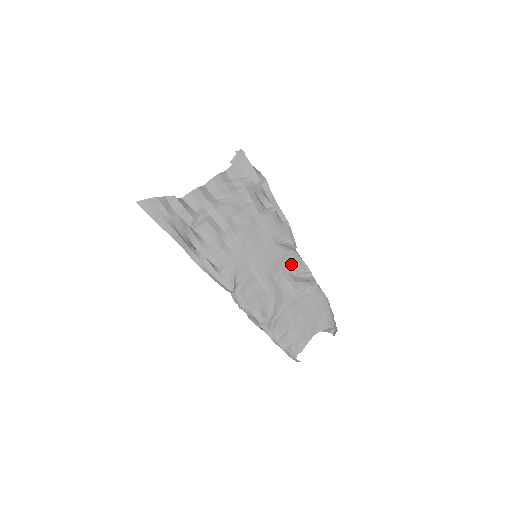
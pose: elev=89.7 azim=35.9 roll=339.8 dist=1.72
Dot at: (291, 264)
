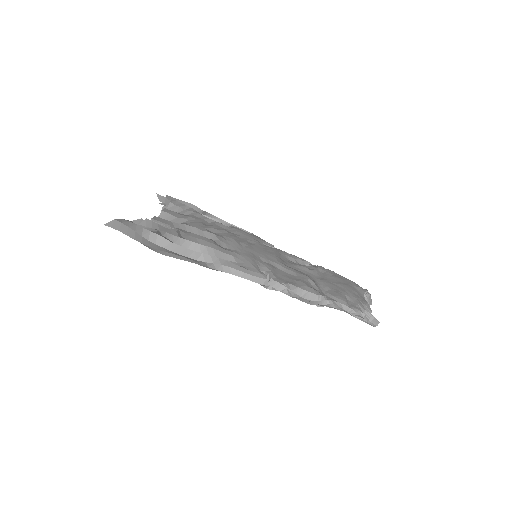
Dot at: (288, 257)
